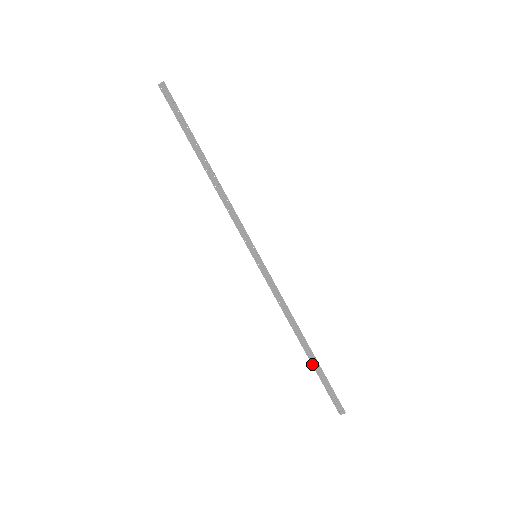
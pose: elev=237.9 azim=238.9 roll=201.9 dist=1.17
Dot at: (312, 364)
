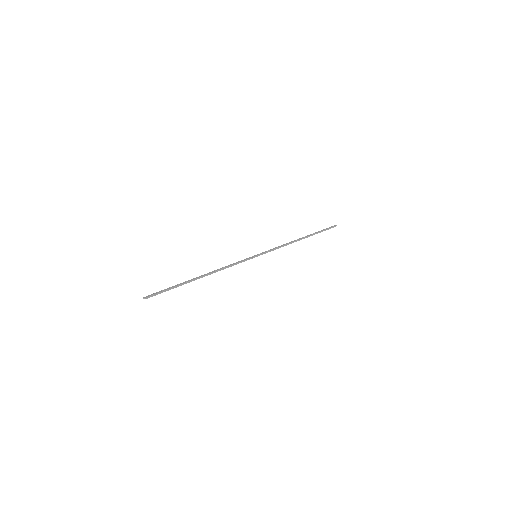
Dot at: occluded
